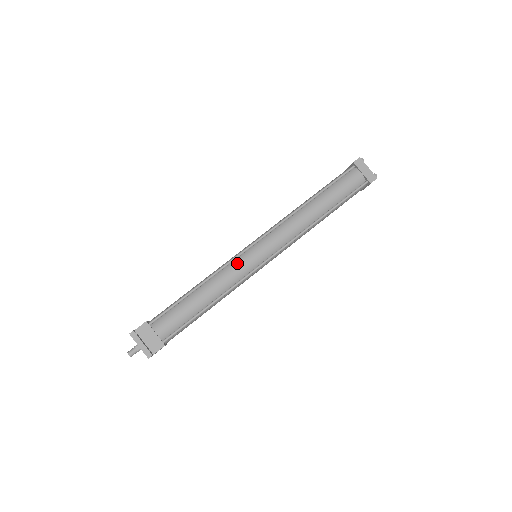
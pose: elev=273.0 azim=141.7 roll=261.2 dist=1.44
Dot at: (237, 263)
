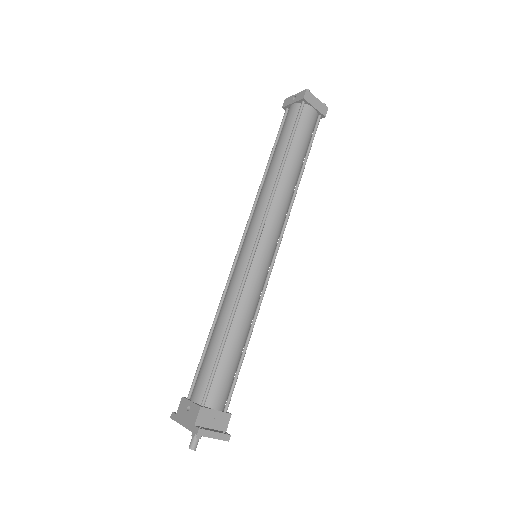
Dot at: (252, 278)
